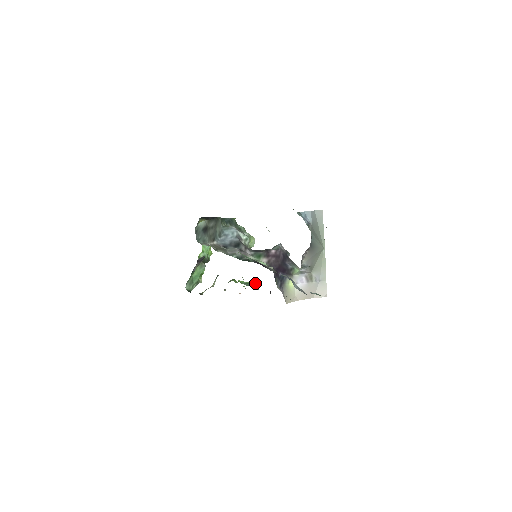
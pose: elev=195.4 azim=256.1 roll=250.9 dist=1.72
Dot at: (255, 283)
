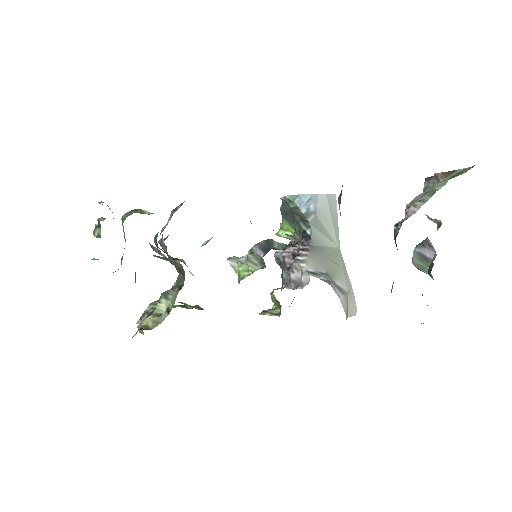
Dot at: occluded
